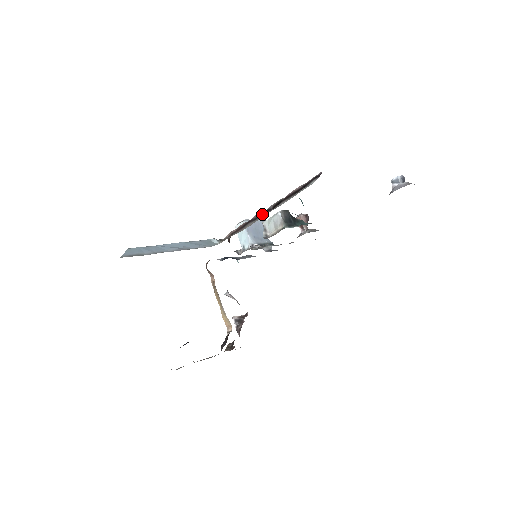
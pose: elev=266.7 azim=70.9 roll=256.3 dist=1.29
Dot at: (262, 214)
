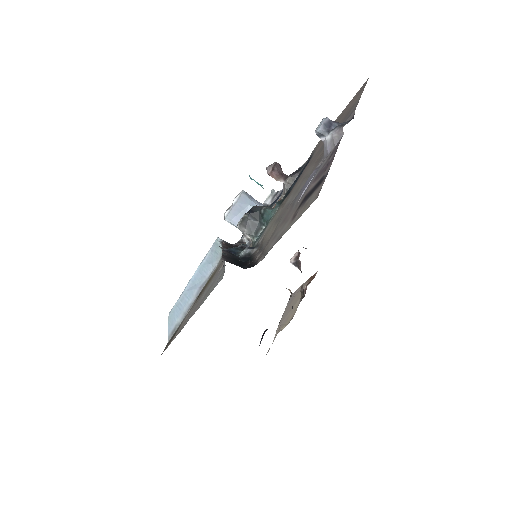
Dot at: occluded
